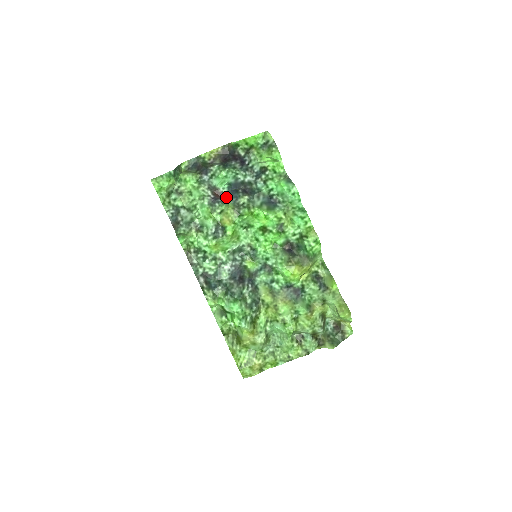
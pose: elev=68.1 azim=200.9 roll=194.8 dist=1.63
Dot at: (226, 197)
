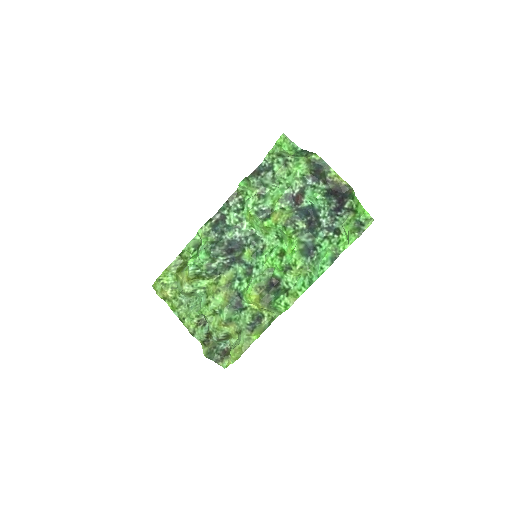
Dot at: (299, 207)
